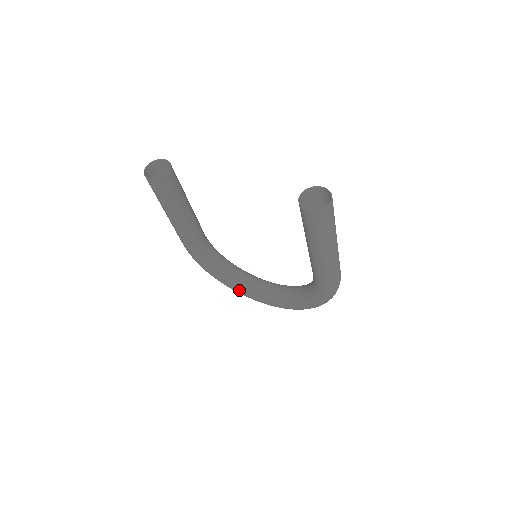
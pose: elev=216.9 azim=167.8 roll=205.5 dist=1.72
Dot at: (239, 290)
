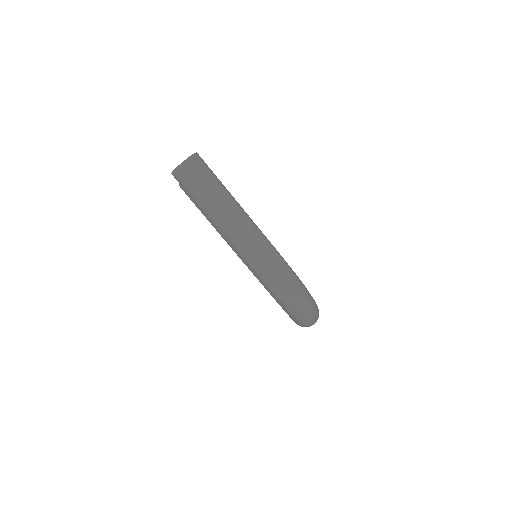
Dot at: (280, 305)
